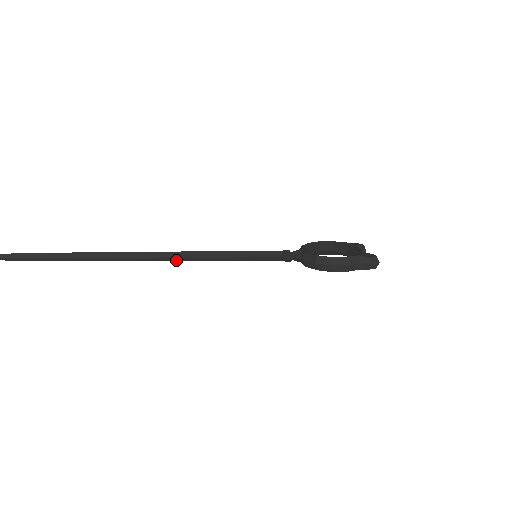
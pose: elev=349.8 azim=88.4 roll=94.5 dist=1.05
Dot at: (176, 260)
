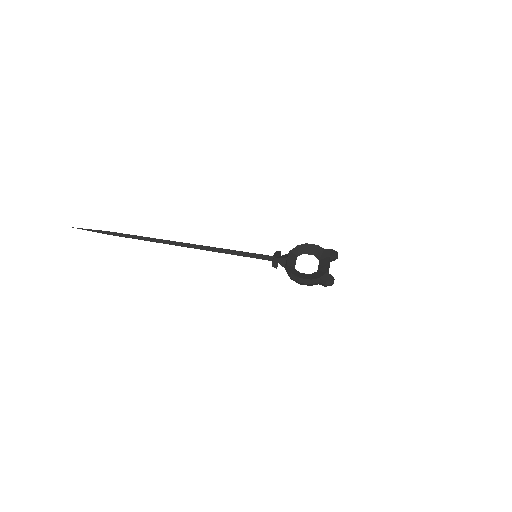
Dot at: occluded
